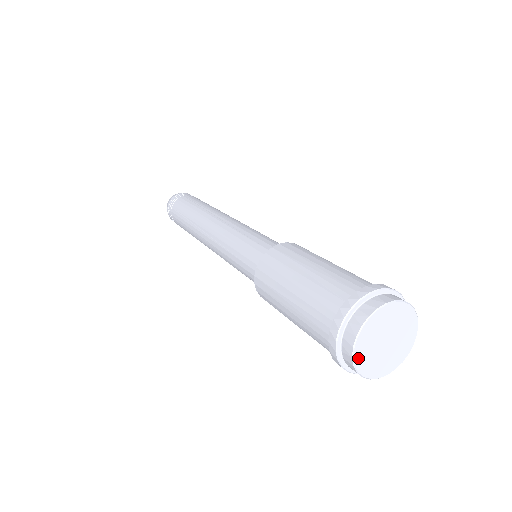
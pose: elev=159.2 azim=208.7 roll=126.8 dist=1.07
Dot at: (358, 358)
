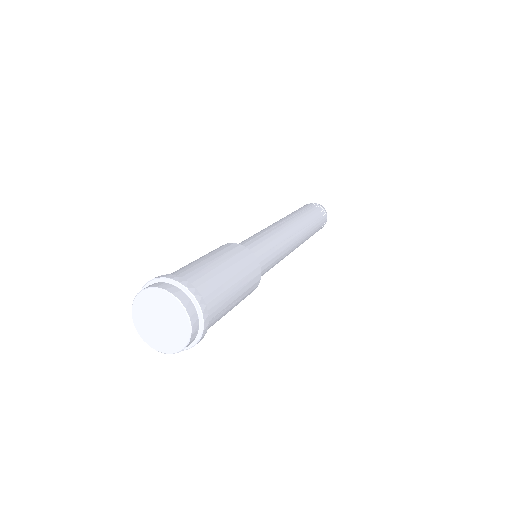
Dot at: (147, 339)
